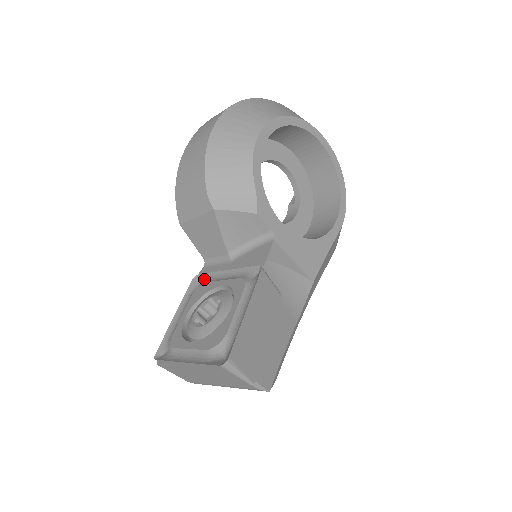
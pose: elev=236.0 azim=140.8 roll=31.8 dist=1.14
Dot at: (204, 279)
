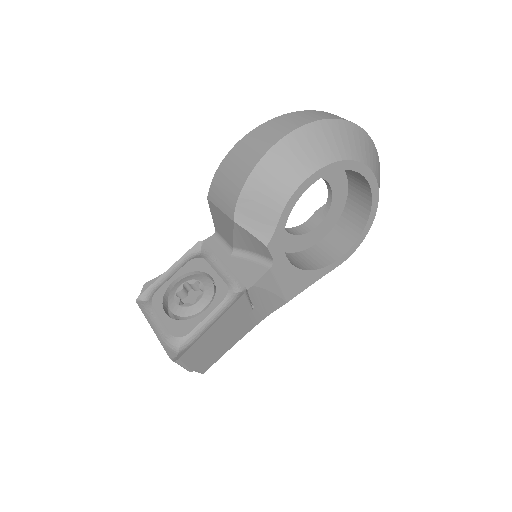
Dot at: (206, 250)
